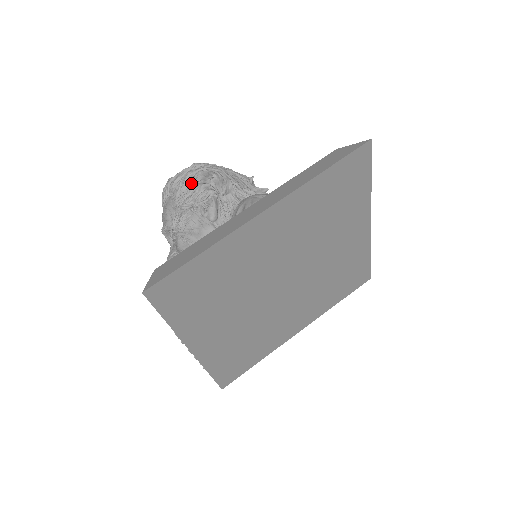
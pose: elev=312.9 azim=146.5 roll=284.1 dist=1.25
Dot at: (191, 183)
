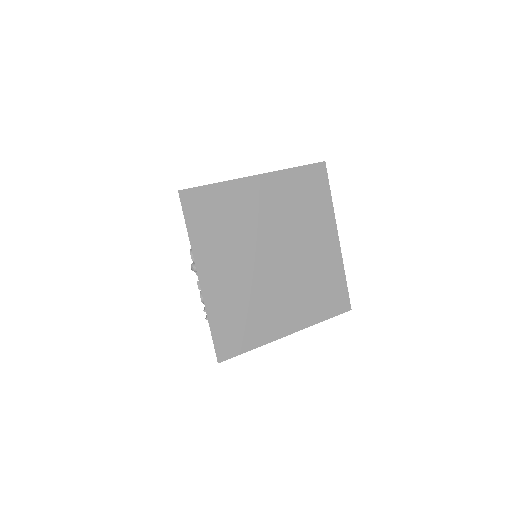
Dot at: occluded
